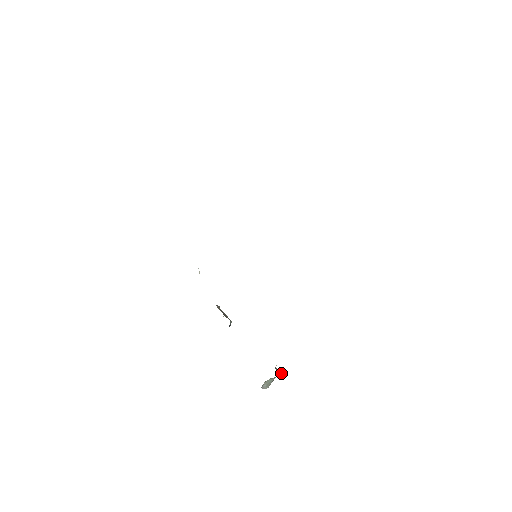
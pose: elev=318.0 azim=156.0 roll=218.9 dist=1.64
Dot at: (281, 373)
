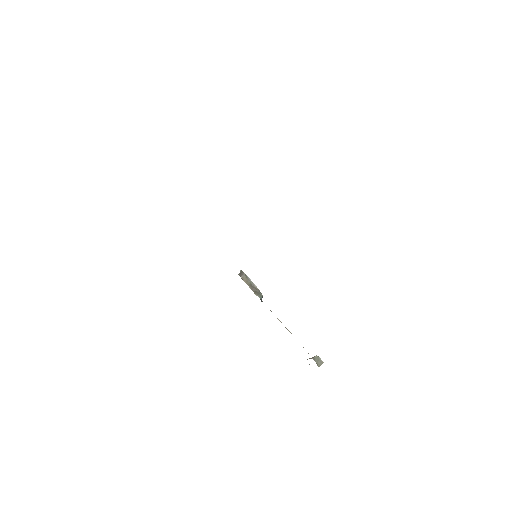
Dot at: (321, 362)
